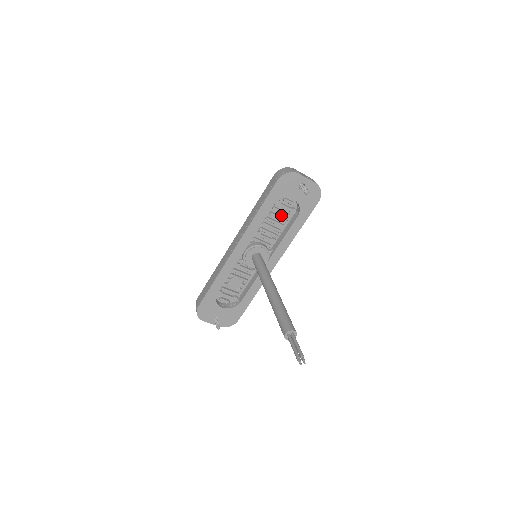
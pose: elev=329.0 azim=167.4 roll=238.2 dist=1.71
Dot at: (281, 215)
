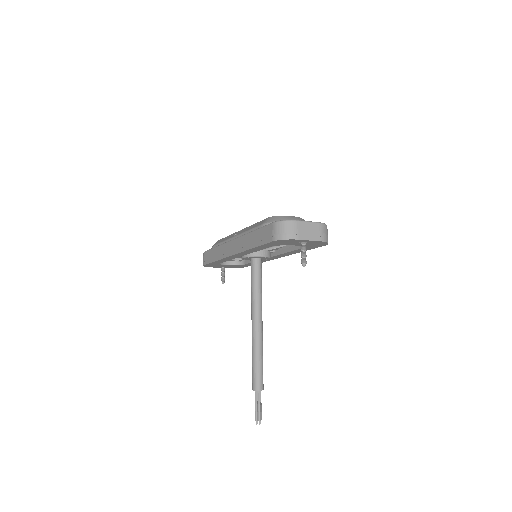
Dot at: occluded
